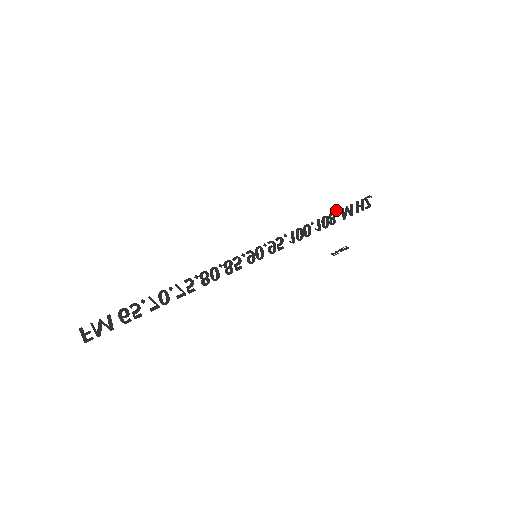
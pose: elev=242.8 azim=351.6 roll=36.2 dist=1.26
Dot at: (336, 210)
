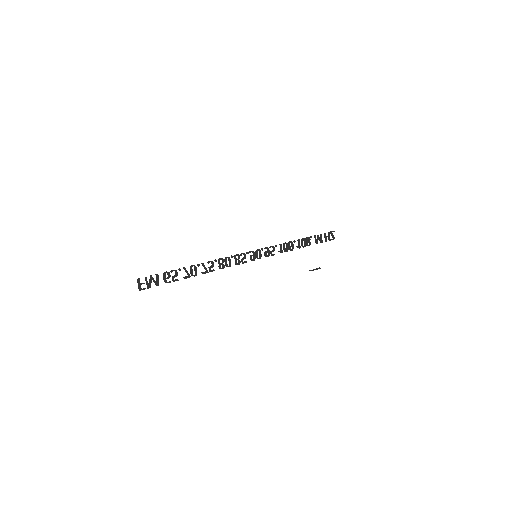
Dot at: (310, 236)
